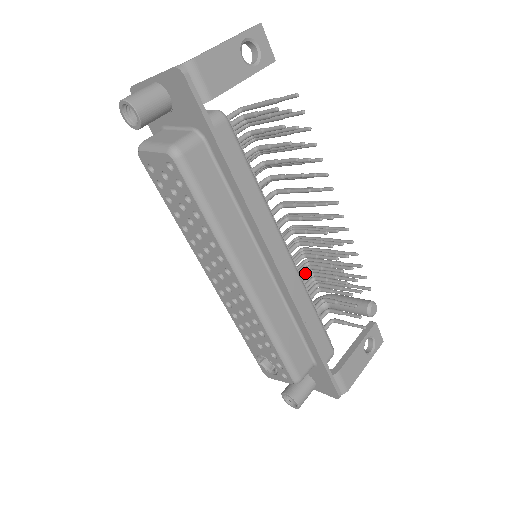
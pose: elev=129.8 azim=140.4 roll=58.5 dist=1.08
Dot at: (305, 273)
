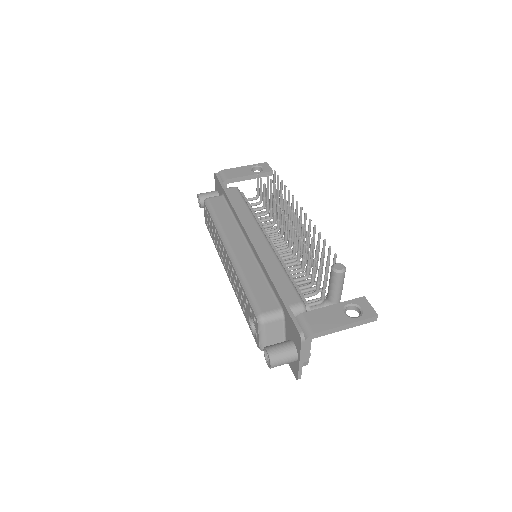
Dot at: occluded
